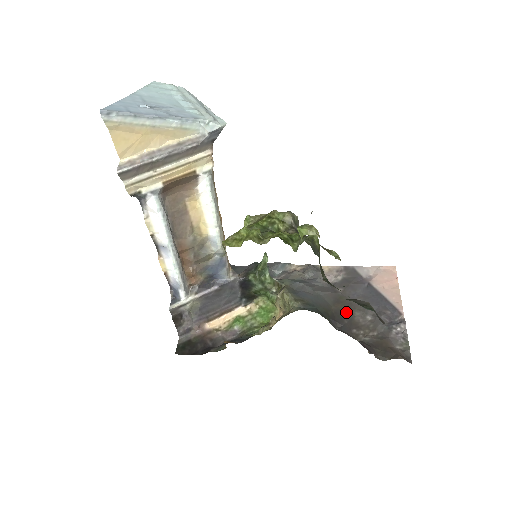
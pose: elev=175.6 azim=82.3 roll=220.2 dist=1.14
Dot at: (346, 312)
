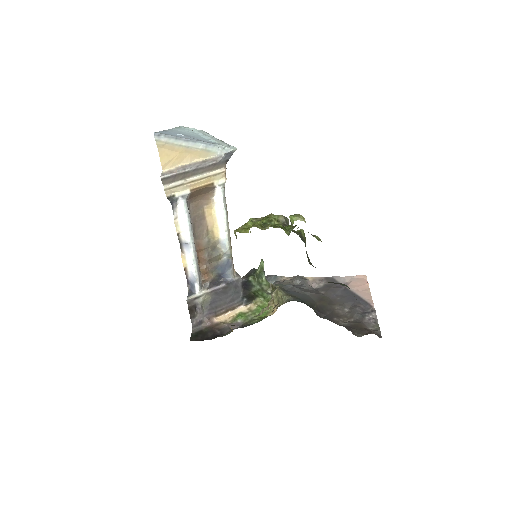
Dot at: (328, 307)
